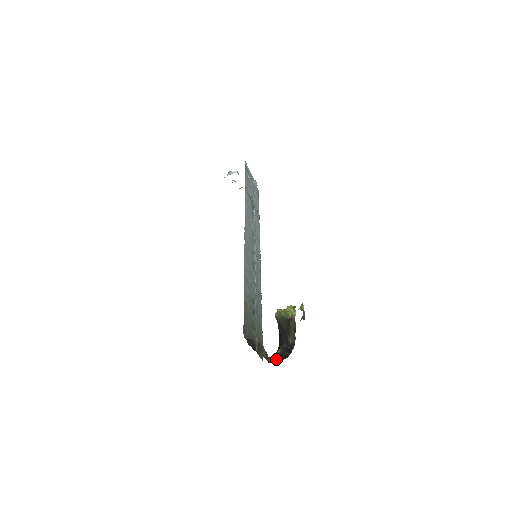
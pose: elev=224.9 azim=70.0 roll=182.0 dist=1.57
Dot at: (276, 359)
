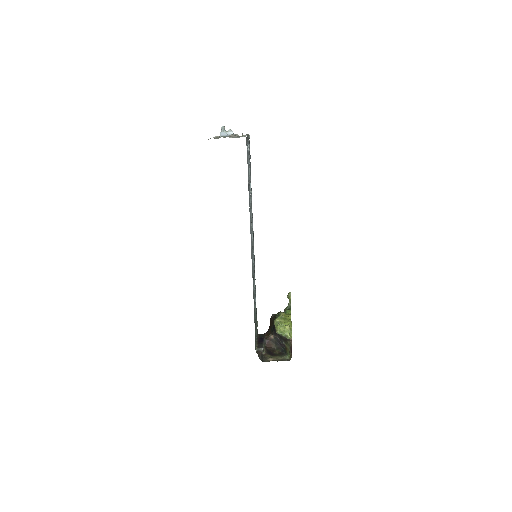
Dot at: (271, 345)
